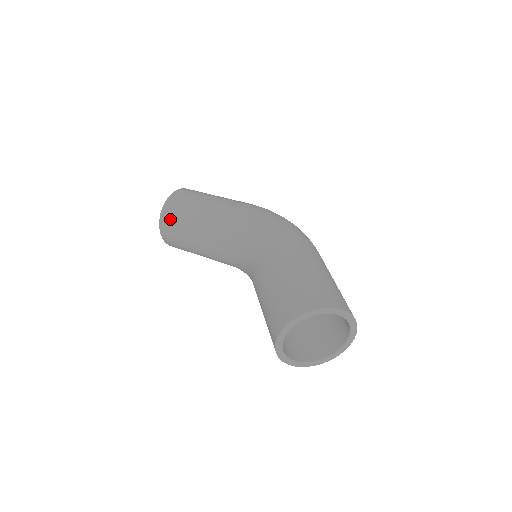
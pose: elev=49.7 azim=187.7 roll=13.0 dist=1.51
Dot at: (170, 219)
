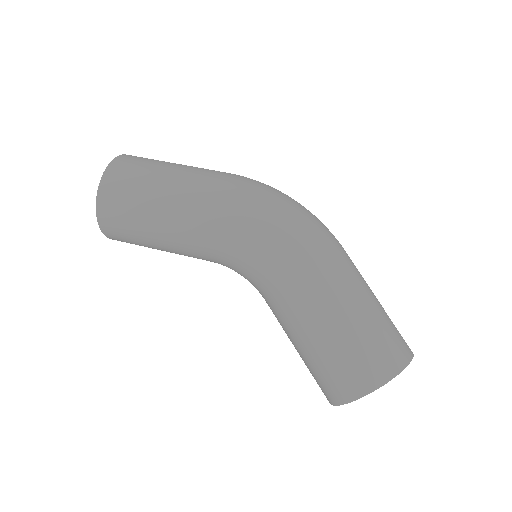
Dot at: (118, 233)
